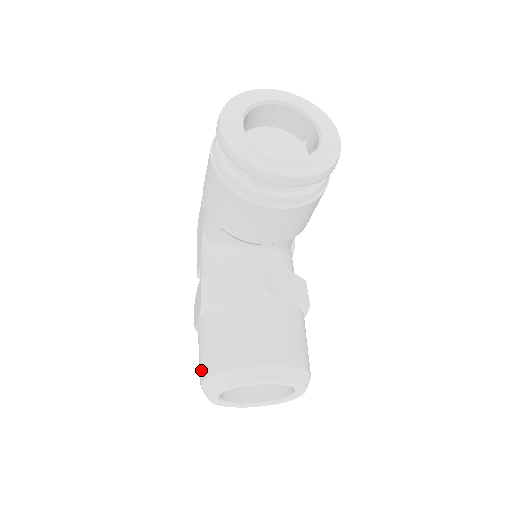
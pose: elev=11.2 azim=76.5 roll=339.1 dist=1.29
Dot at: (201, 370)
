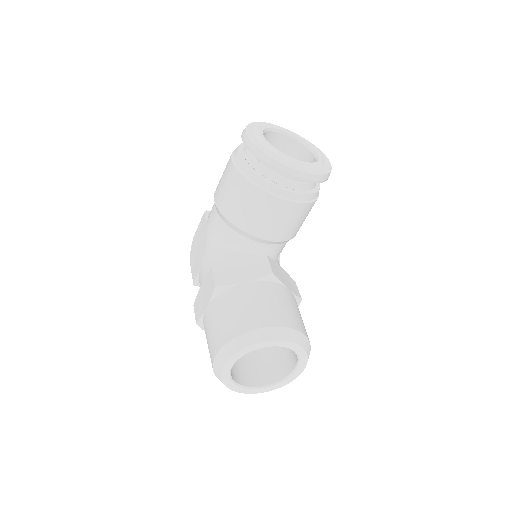
Dot at: (216, 342)
